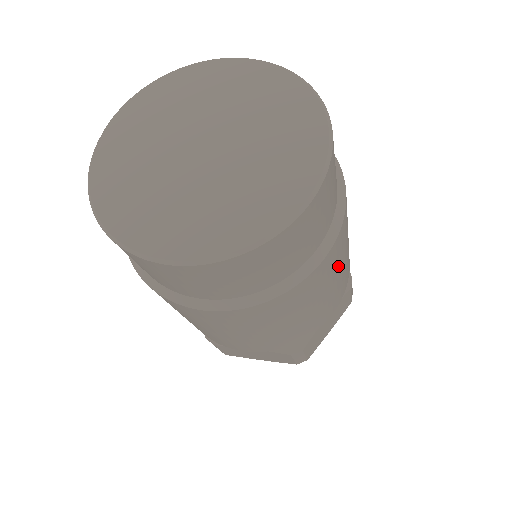
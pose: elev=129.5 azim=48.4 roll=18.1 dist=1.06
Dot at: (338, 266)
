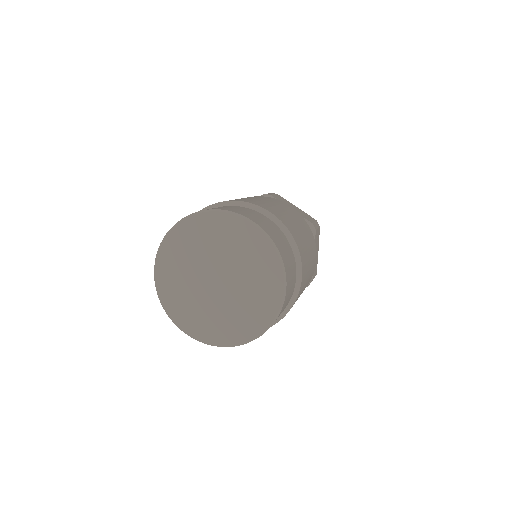
Dot at: occluded
